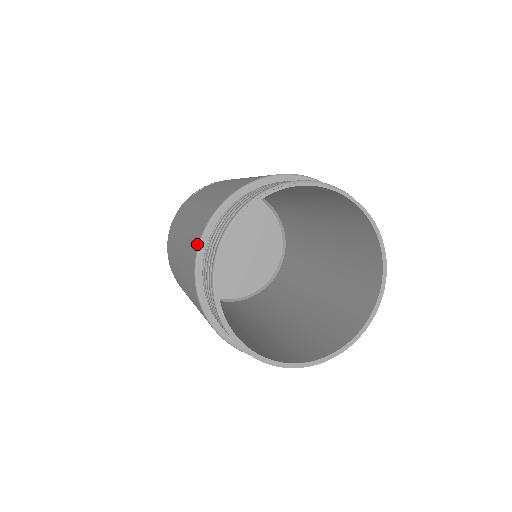
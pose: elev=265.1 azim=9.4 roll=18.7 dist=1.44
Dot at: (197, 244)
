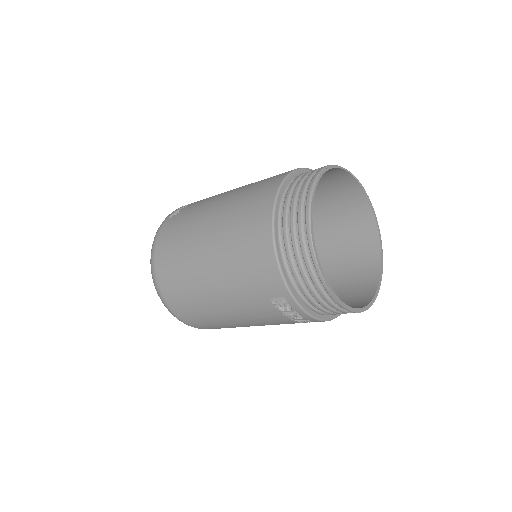
Dot at: (269, 224)
